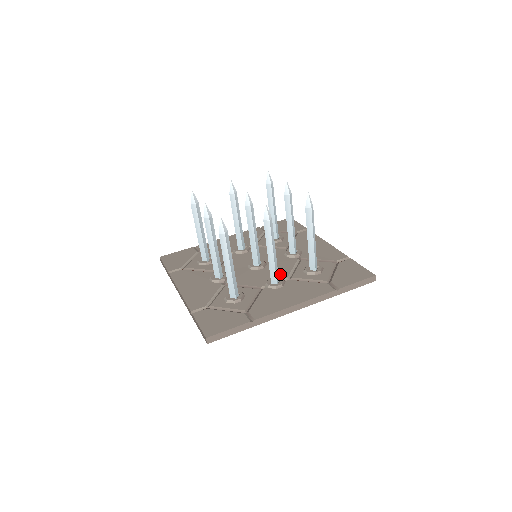
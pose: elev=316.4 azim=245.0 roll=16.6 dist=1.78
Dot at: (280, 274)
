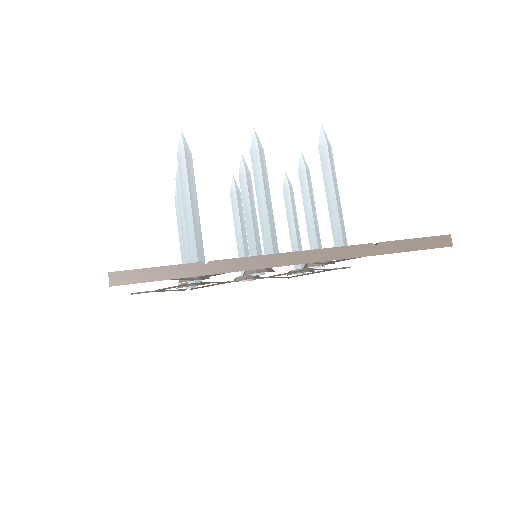
Dot at: occluded
